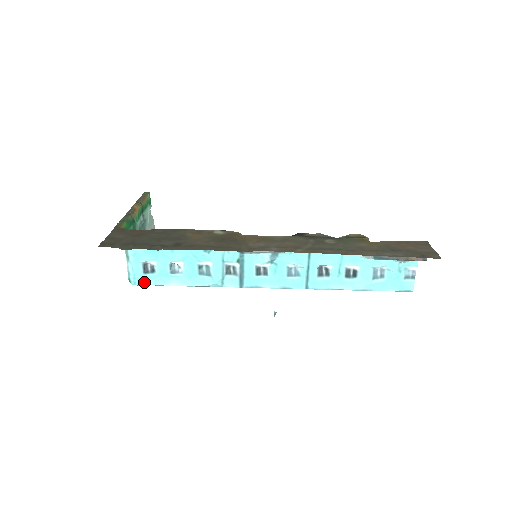
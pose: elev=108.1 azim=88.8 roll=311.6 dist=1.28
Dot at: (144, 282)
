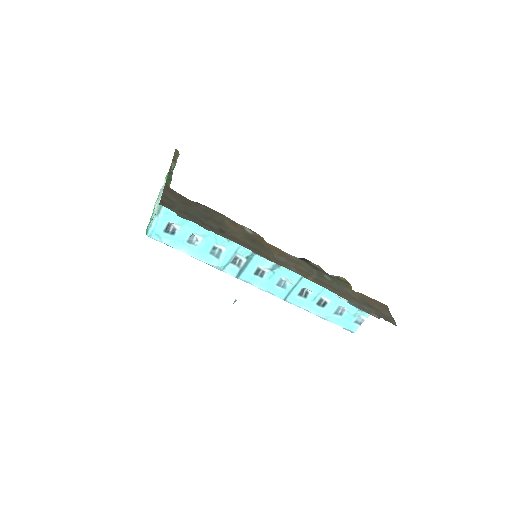
Dot at: (159, 238)
